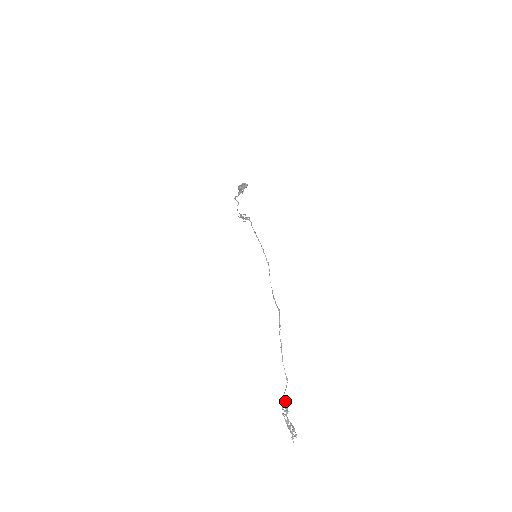
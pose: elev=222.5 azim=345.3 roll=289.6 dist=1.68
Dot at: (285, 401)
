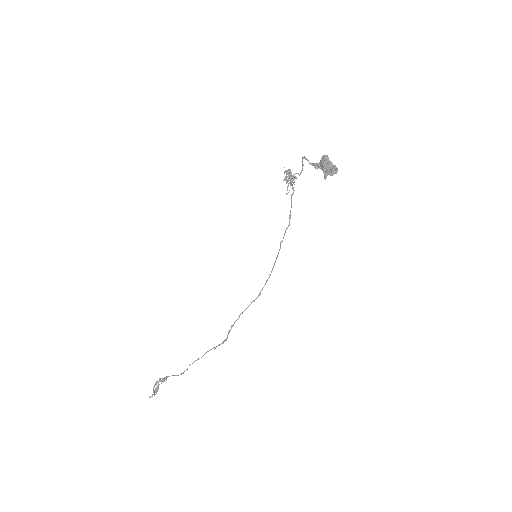
Dot at: (166, 377)
